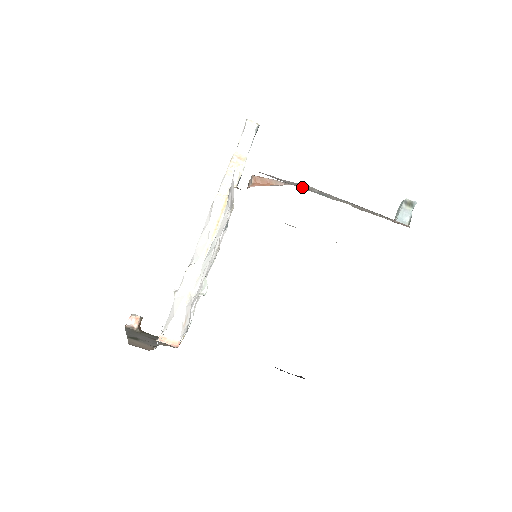
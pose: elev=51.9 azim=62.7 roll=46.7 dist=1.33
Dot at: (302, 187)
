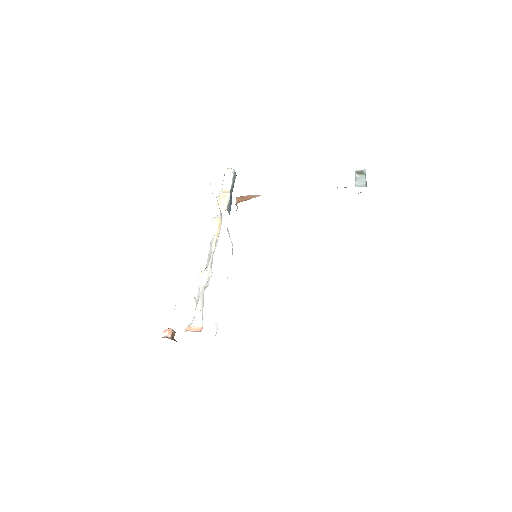
Dot at: occluded
